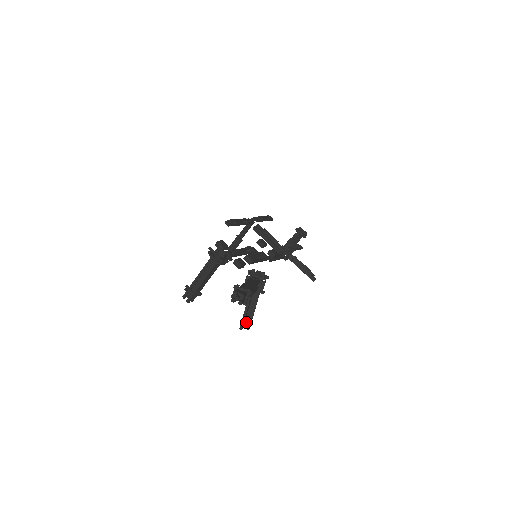
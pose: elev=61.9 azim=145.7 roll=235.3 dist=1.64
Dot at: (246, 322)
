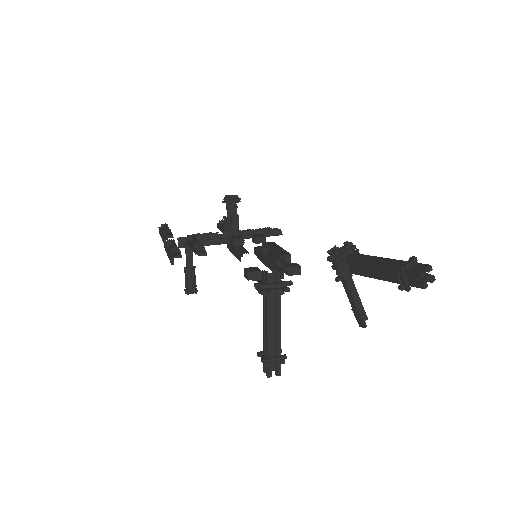
Dot at: occluded
